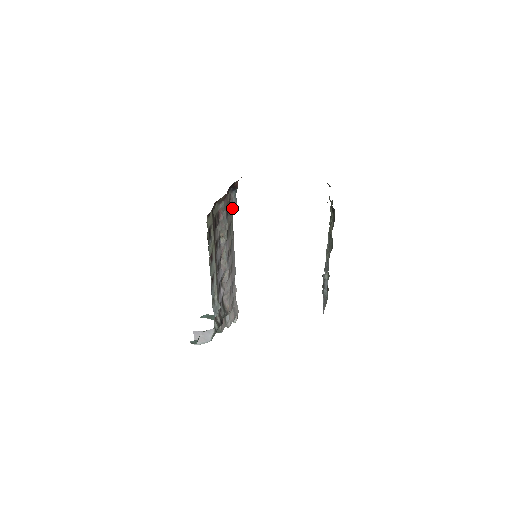
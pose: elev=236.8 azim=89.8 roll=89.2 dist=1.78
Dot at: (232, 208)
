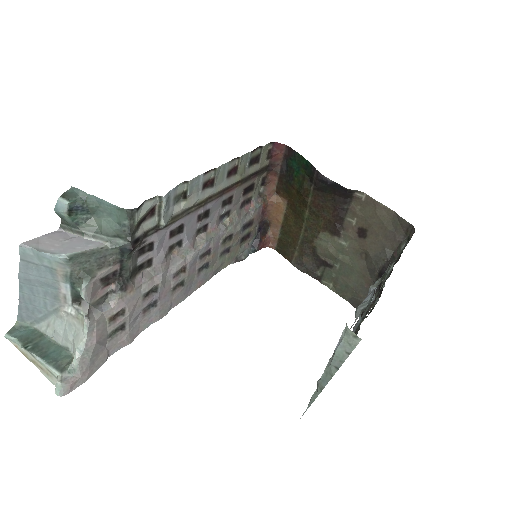
Dot at: (237, 255)
